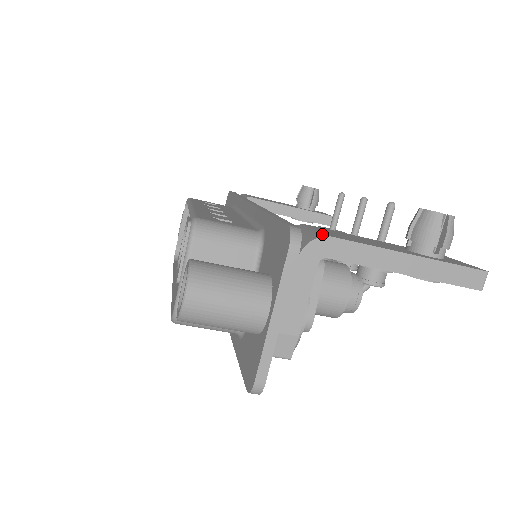
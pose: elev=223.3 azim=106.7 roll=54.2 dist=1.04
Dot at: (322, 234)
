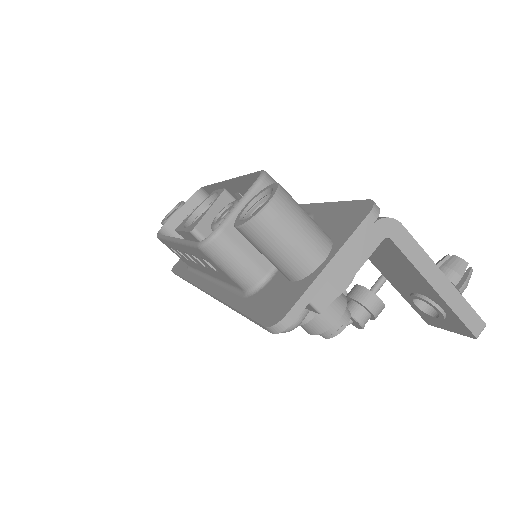
Dot at: (392, 220)
